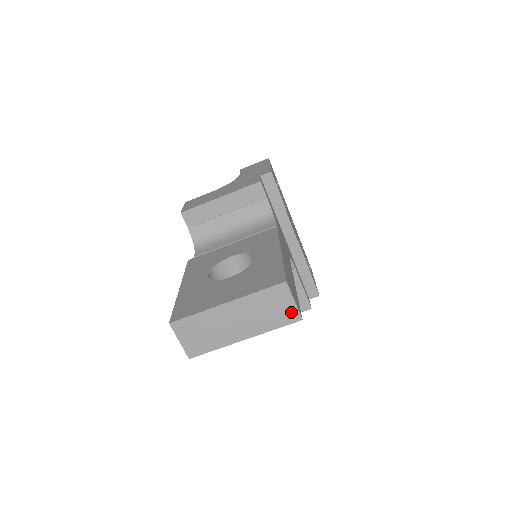
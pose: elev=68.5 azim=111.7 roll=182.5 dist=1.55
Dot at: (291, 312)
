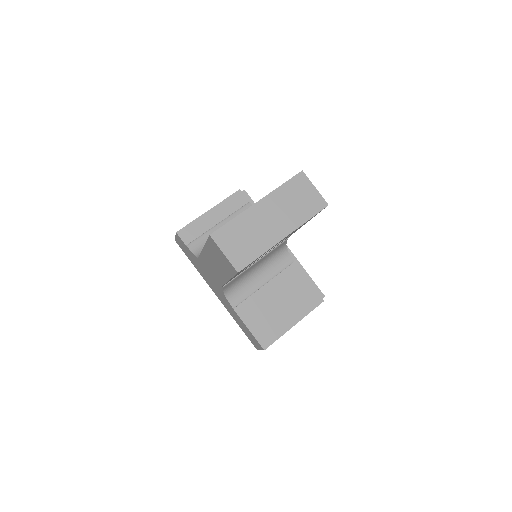
Dot at: (316, 199)
